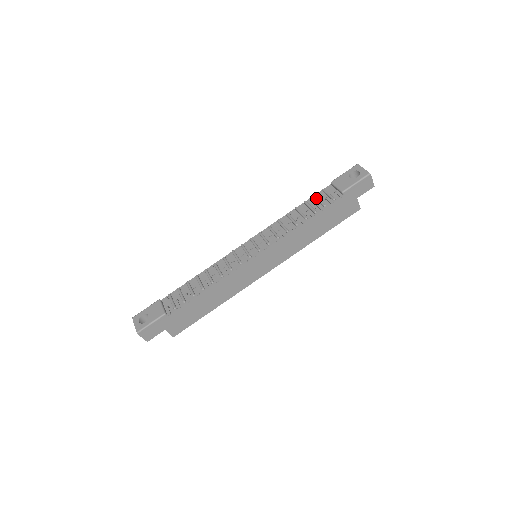
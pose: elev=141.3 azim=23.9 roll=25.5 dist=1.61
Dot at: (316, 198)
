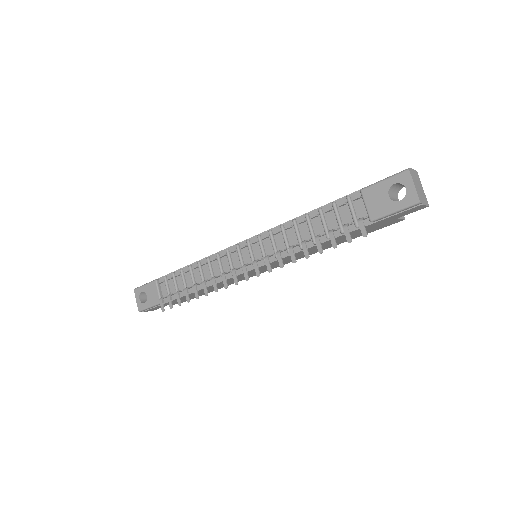
Dot at: (334, 212)
